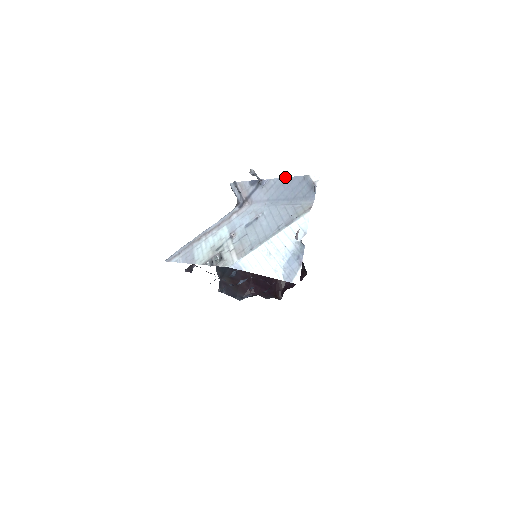
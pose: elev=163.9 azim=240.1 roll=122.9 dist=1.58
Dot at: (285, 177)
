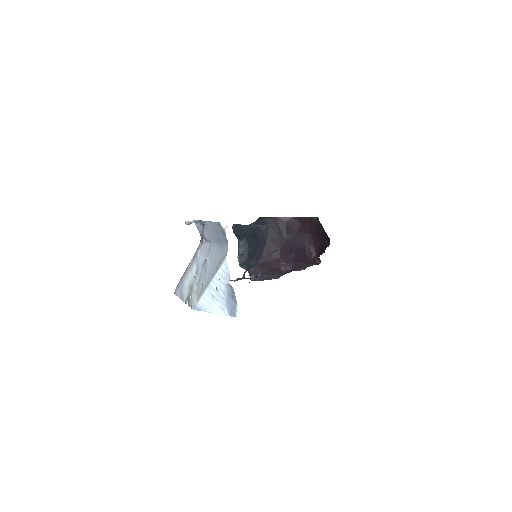
Dot at: (211, 221)
